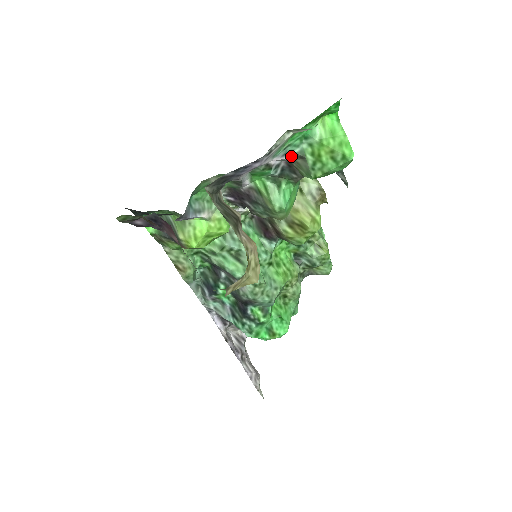
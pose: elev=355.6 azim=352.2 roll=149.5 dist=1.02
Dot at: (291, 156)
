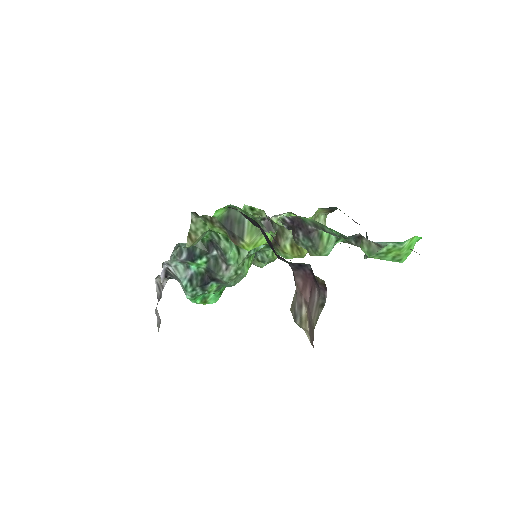
Dot at: (376, 242)
